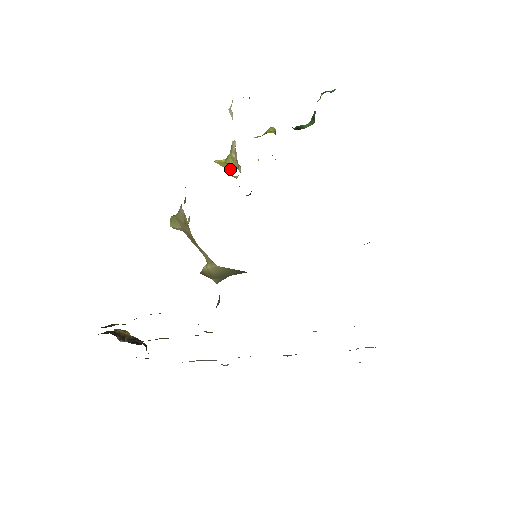
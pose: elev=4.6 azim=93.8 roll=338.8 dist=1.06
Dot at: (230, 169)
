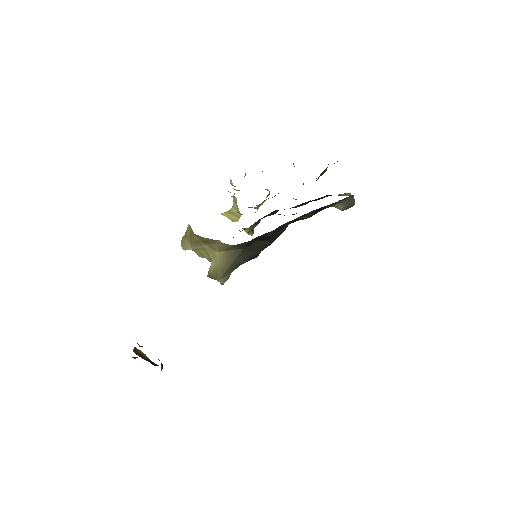
Dot at: (235, 221)
